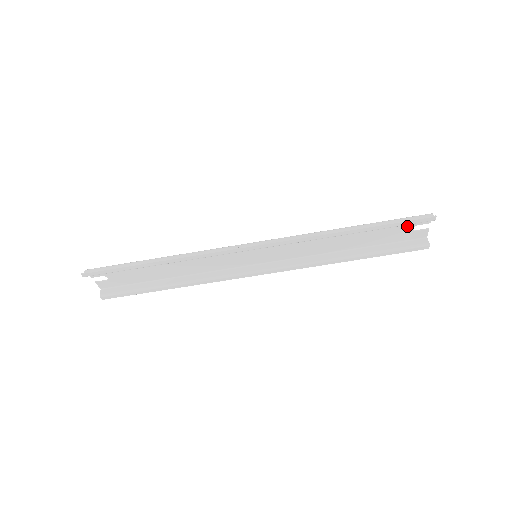
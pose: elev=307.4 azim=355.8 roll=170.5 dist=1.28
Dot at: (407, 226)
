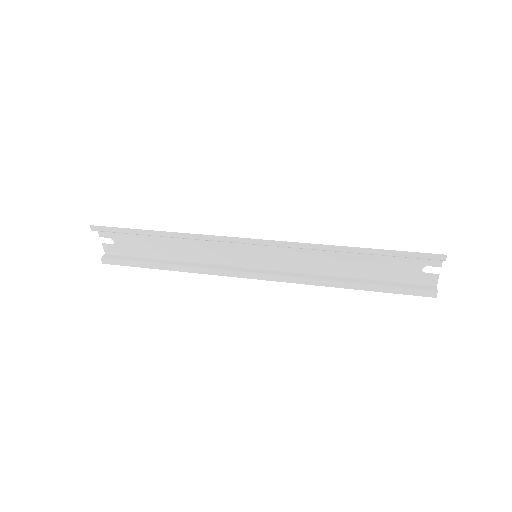
Dot at: (416, 264)
